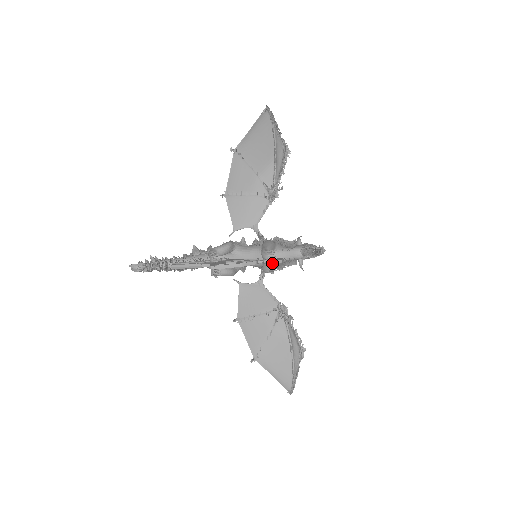
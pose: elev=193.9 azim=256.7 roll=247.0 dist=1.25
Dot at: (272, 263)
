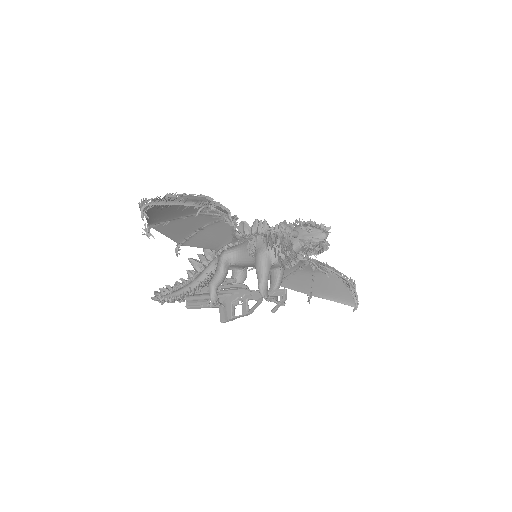
Dot at: (277, 309)
